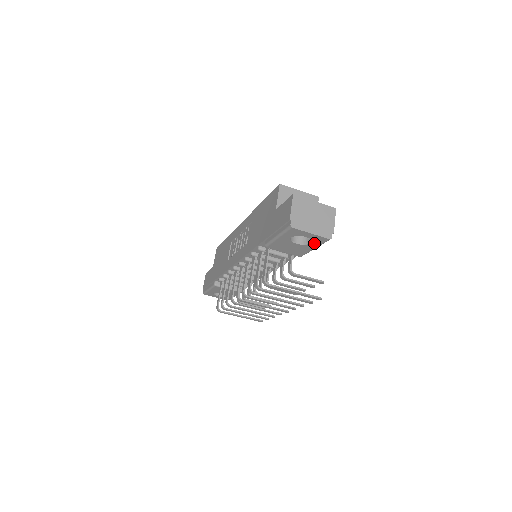
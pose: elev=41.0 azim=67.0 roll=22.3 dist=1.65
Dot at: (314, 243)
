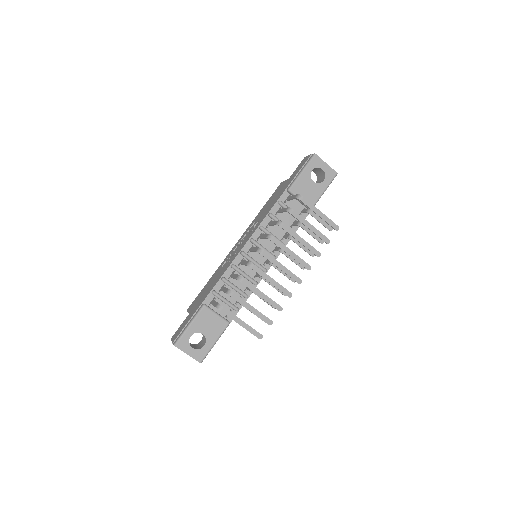
Dot at: (326, 180)
